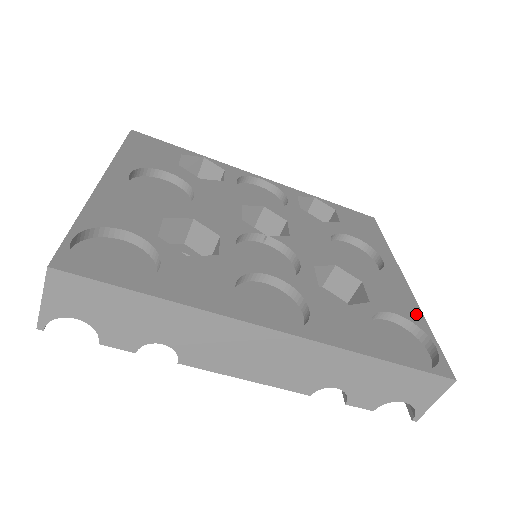
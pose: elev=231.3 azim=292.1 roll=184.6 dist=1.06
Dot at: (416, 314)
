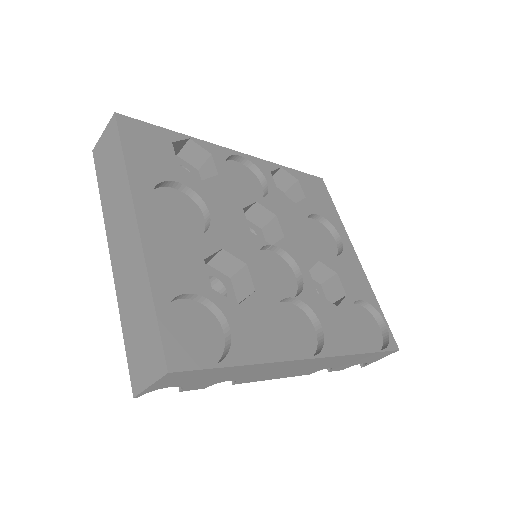
Dot at: (370, 294)
